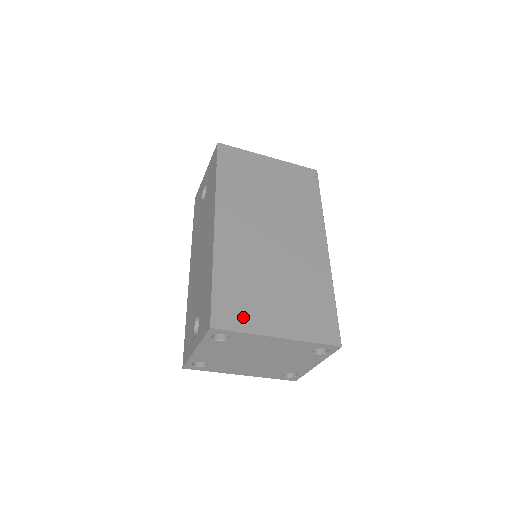
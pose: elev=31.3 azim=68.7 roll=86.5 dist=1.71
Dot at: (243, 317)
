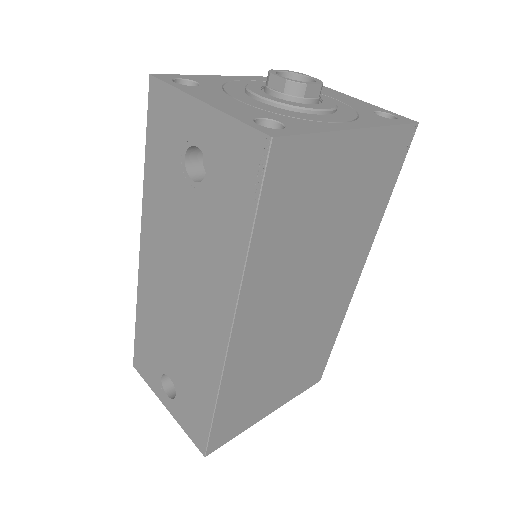
Dot at: (240, 424)
